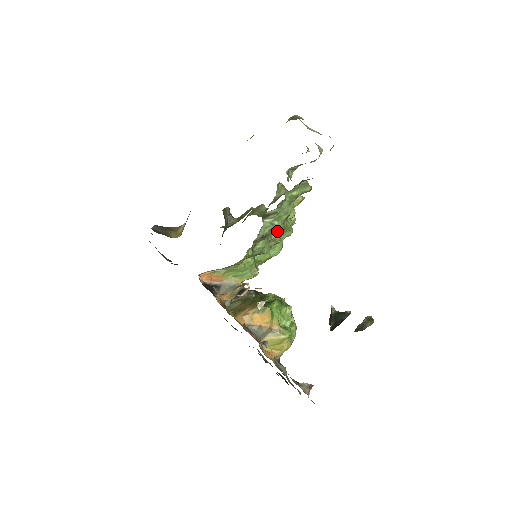
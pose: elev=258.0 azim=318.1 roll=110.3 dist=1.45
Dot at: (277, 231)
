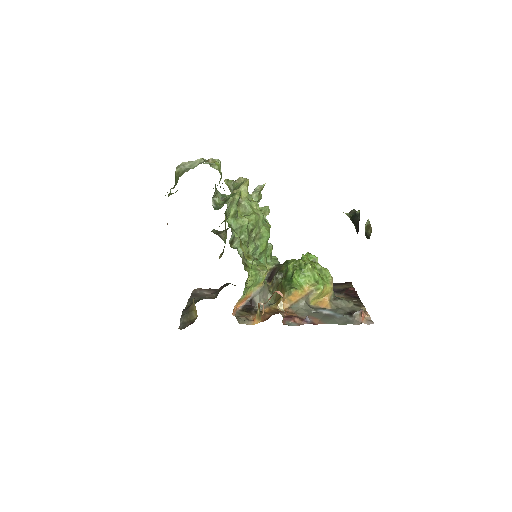
Dot at: (251, 233)
